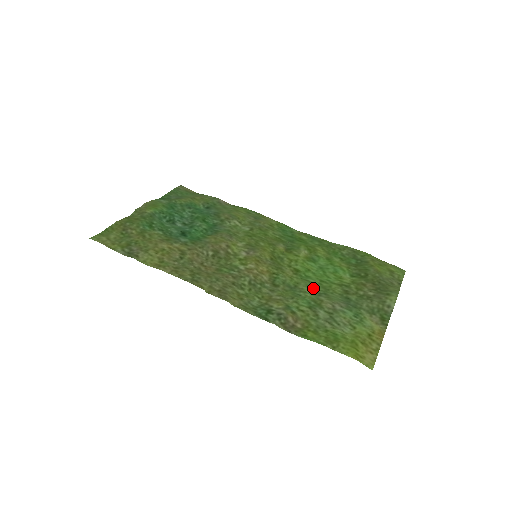
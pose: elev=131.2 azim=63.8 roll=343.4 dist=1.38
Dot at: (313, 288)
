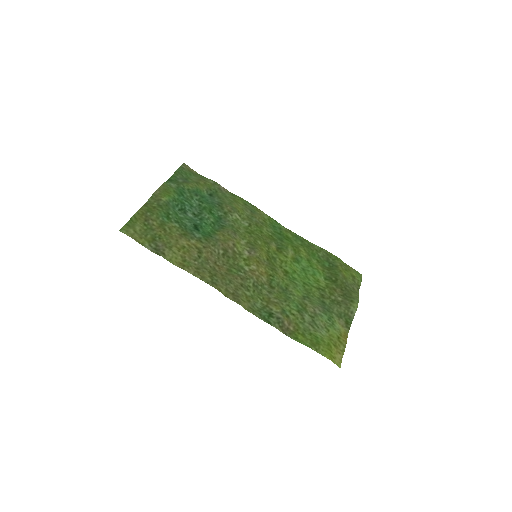
Dot at: (299, 291)
